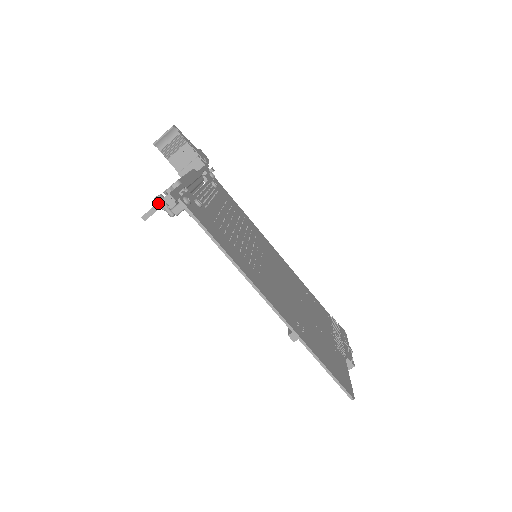
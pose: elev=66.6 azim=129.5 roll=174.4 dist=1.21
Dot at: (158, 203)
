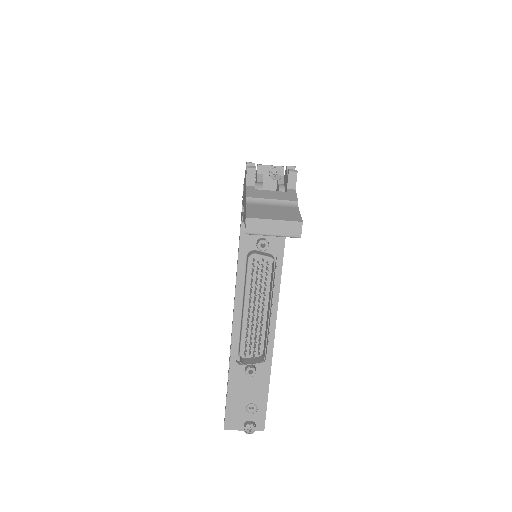
Dot at: (248, 431)
